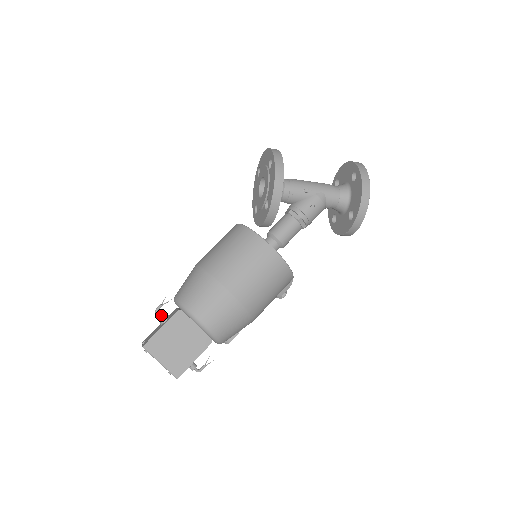
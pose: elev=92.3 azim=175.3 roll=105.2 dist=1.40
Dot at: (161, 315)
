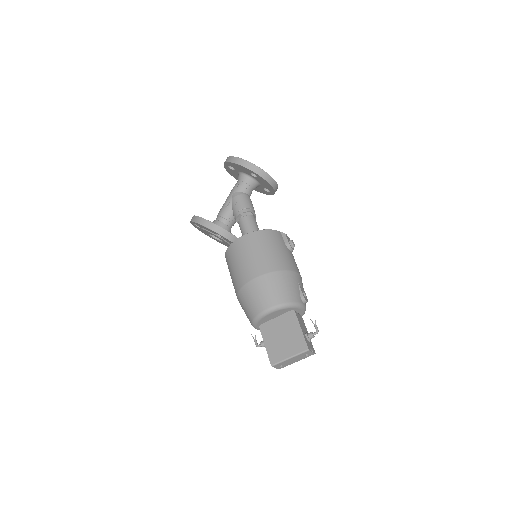
Dot at: (260, 343)
